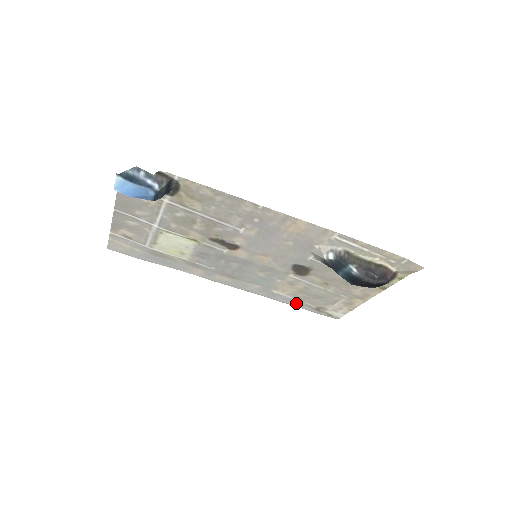
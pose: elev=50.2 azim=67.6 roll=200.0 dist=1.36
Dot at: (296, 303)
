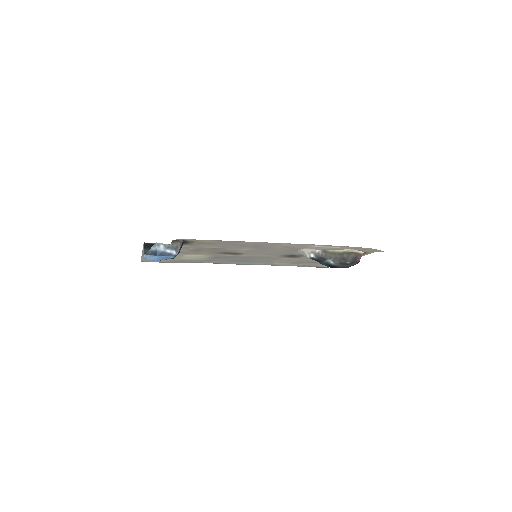
Dot at: (294, 265)
